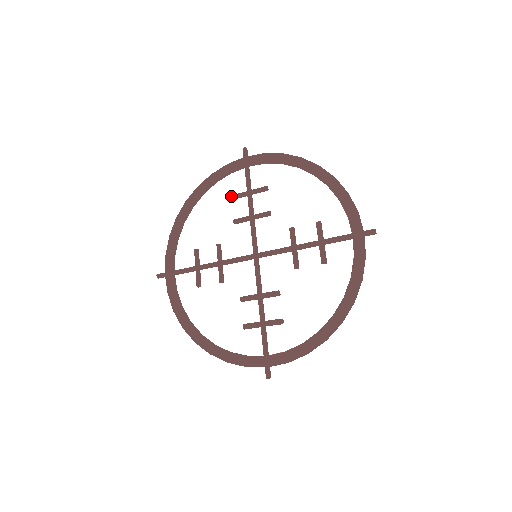
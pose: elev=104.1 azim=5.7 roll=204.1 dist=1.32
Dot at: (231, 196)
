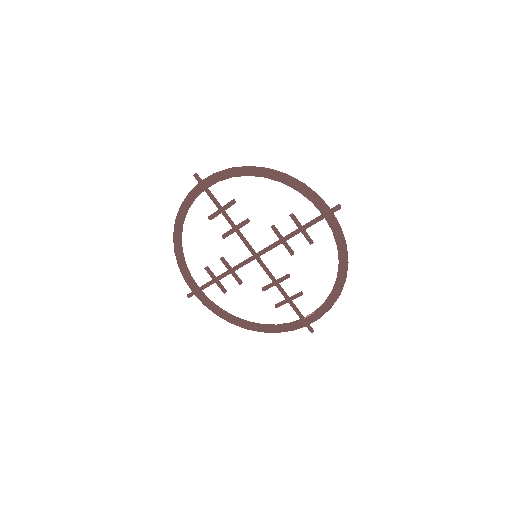
Dot at: occluded
